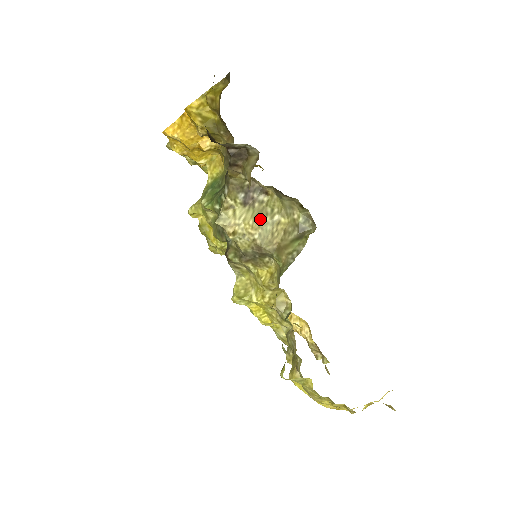
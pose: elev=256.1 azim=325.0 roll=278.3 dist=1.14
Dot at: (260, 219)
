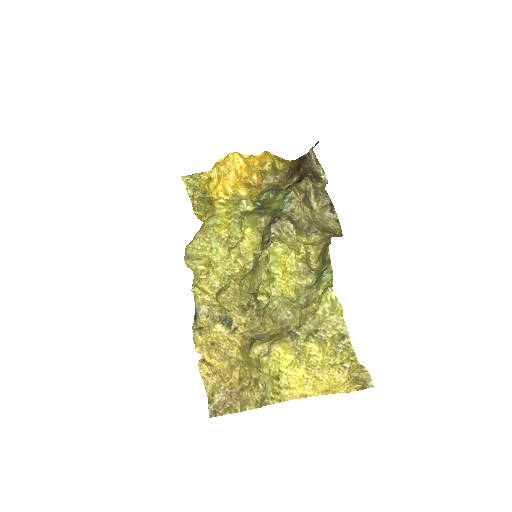
Dot at: (311, 213)
